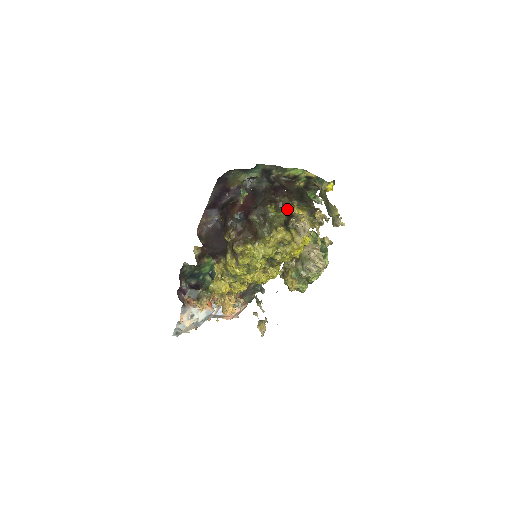
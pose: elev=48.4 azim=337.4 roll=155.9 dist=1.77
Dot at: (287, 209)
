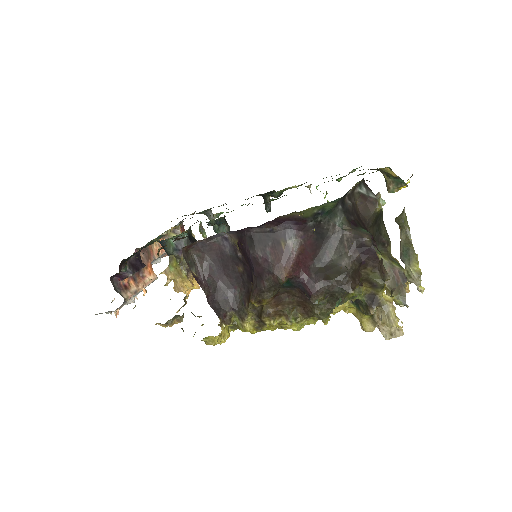
Dot at: (372, 288)
